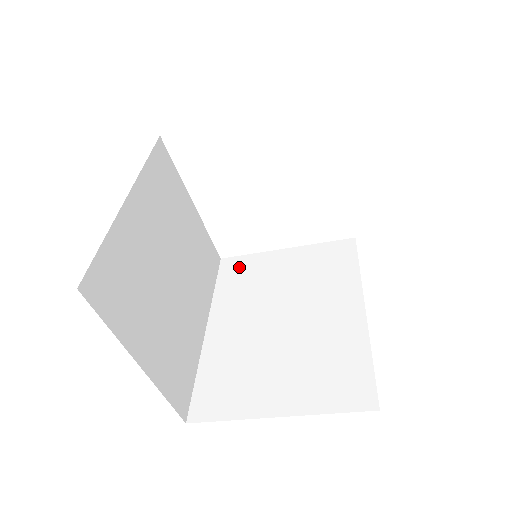
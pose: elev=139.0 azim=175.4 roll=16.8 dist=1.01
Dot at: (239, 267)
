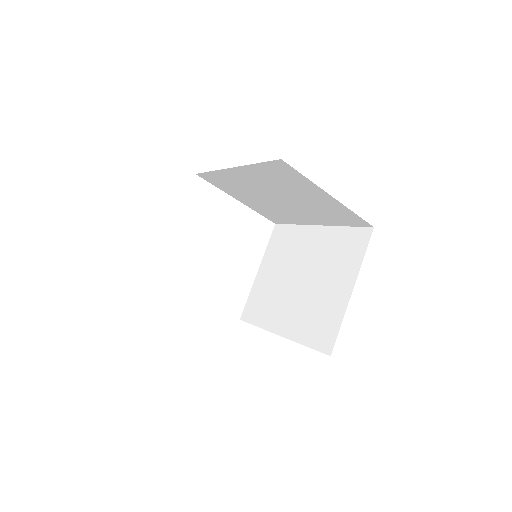
Dot at: occluded
